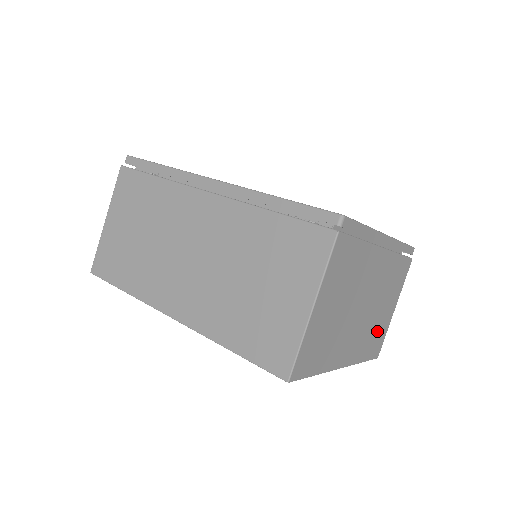
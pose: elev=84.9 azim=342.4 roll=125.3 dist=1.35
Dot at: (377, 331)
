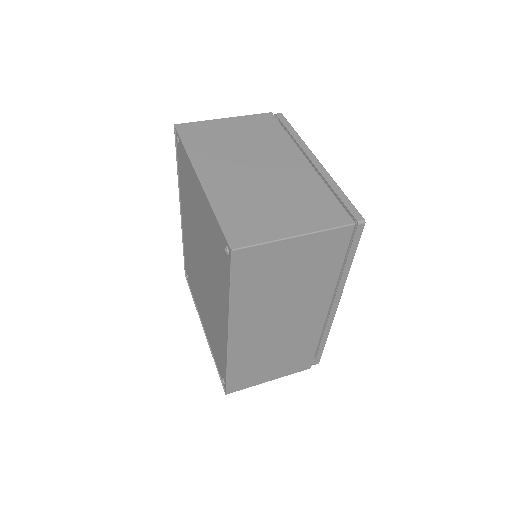
Dot at: (255, 215)
